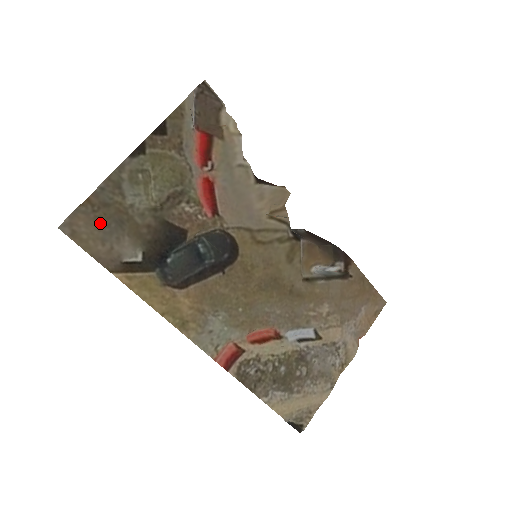
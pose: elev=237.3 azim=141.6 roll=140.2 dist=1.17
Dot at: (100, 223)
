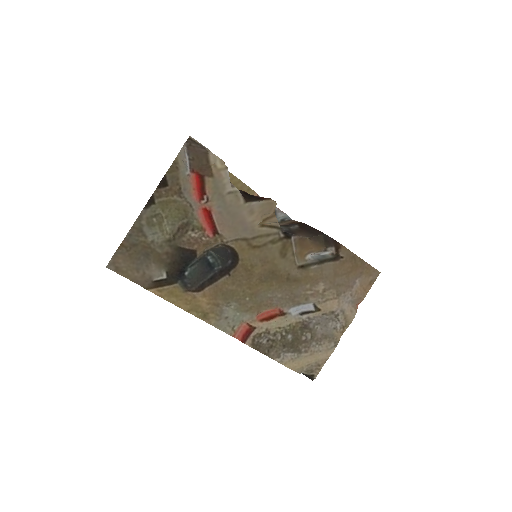
Dot at: (133, 258)
